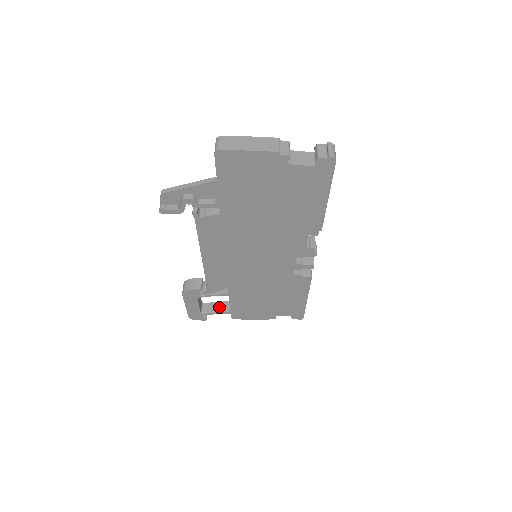
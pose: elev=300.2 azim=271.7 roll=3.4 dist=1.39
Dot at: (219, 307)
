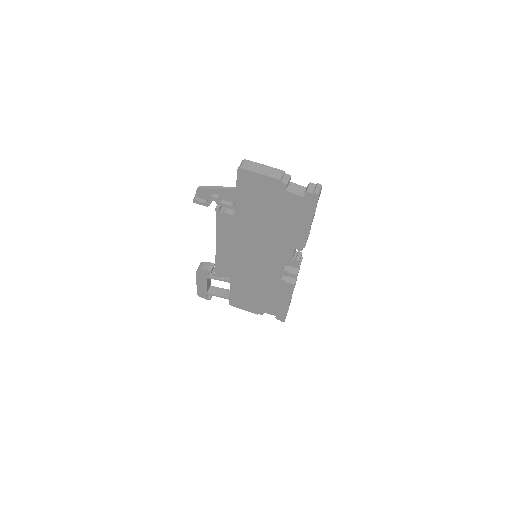
Dot at: (222, 292)
